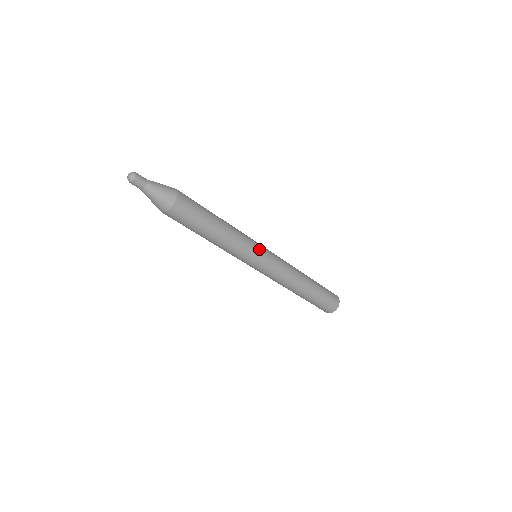
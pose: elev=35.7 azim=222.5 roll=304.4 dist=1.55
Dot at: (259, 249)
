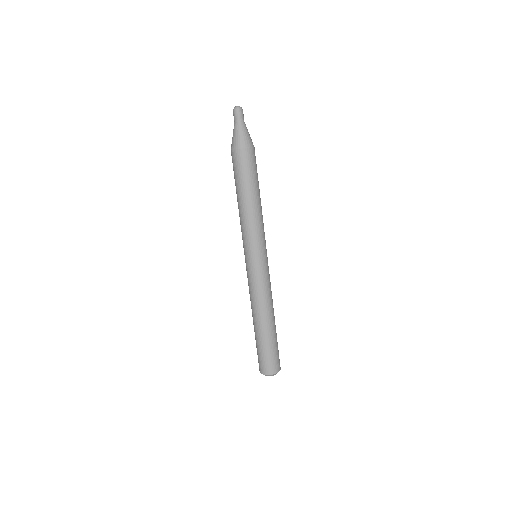
Dot at: (264, 249)
